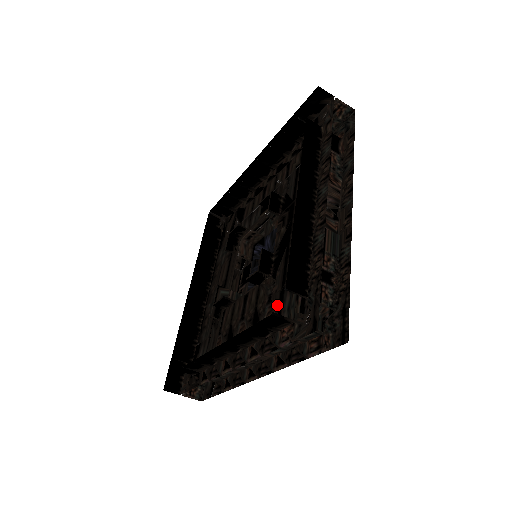
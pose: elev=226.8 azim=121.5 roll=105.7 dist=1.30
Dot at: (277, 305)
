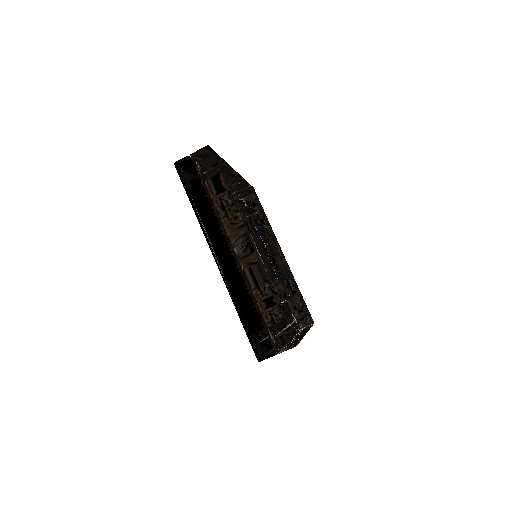
Dot at: occluded
